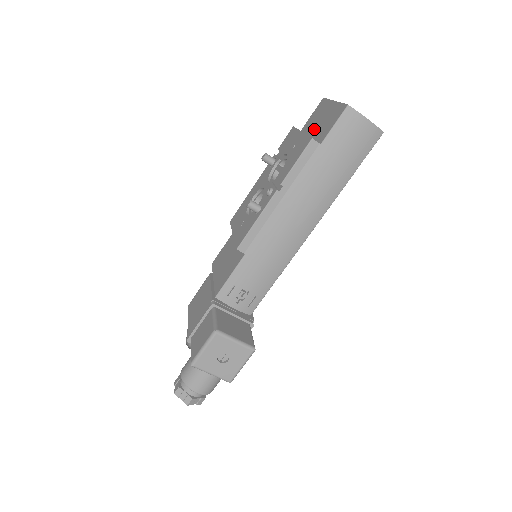
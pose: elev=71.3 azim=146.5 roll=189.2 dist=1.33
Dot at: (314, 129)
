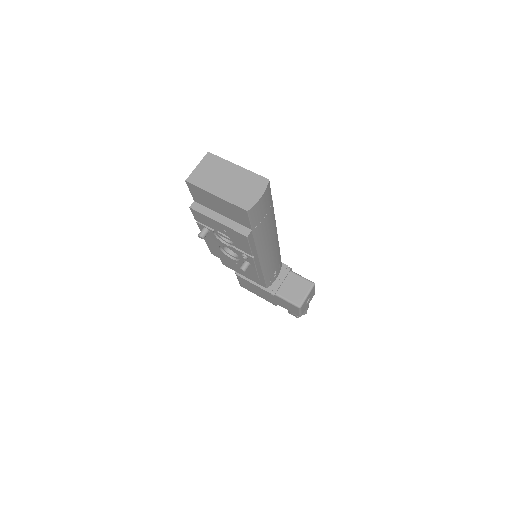
Dot at: (219, 211)
